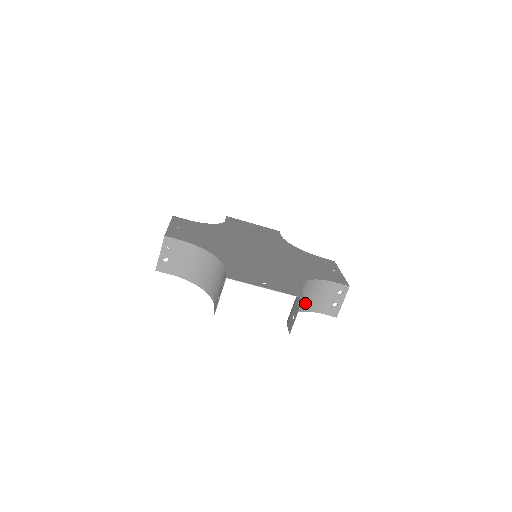
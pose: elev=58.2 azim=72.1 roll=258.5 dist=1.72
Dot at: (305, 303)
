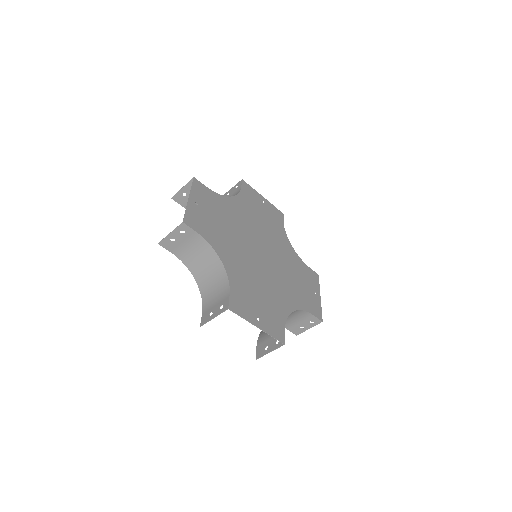
Dot at: occluded
